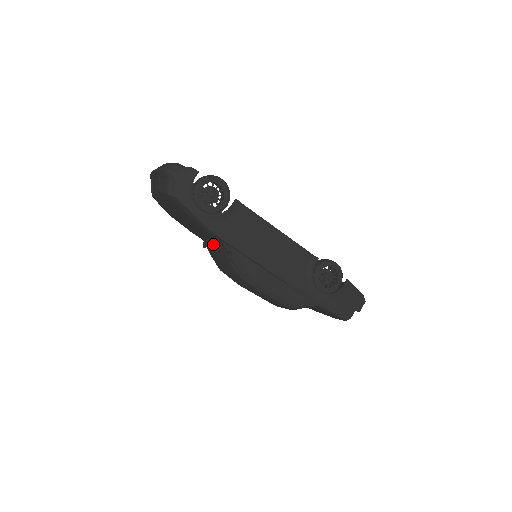
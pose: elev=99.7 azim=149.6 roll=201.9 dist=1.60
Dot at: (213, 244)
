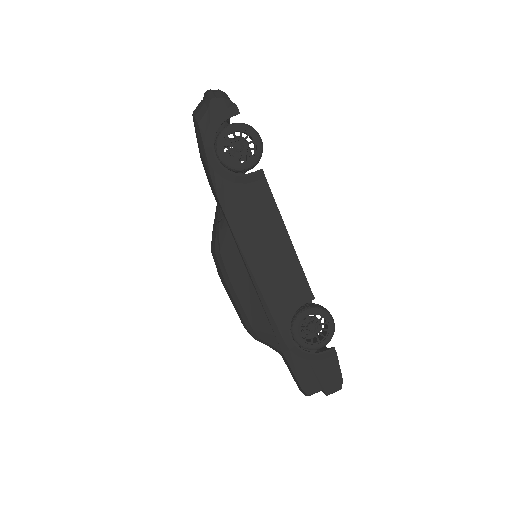
Dot at: (216, 210)
